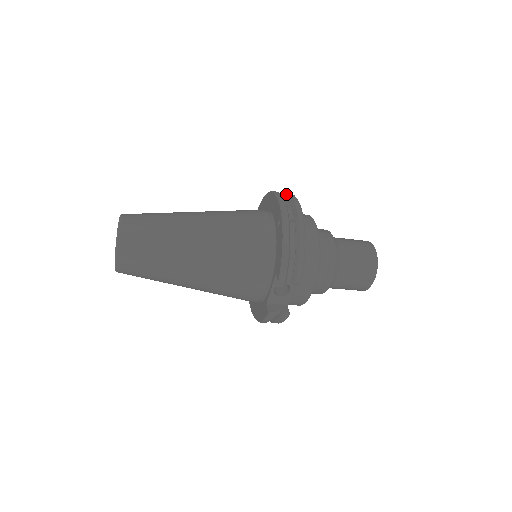
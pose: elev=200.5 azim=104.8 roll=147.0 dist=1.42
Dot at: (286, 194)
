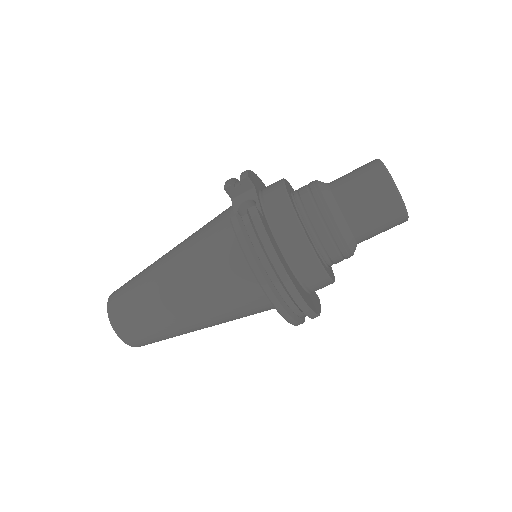
Dot at: occluded
